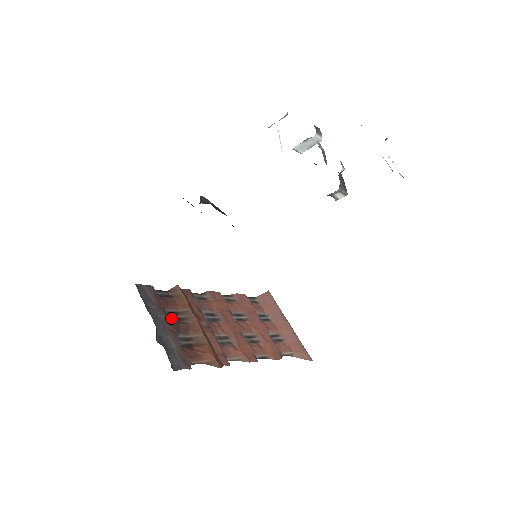
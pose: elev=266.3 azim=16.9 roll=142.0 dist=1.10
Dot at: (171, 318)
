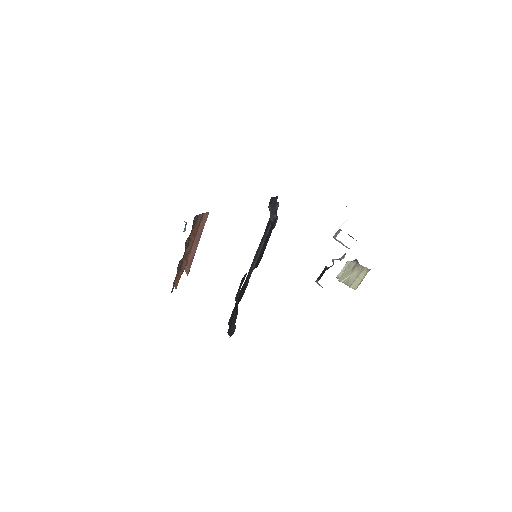
Dot at: (185, 244)
